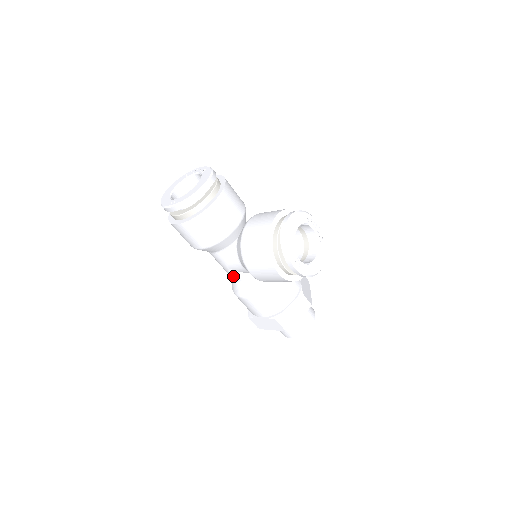
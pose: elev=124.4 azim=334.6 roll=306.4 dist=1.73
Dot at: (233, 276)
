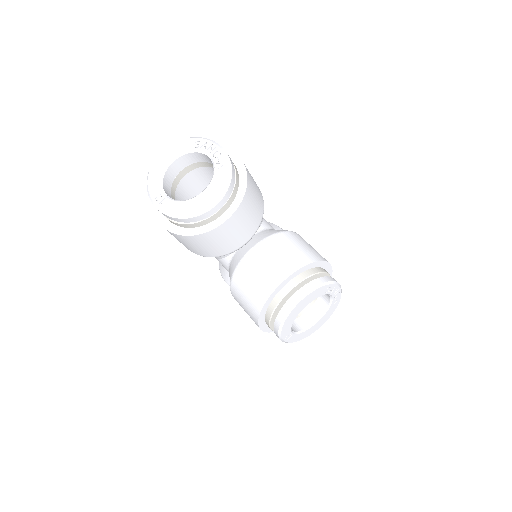
Dot at: occluded
